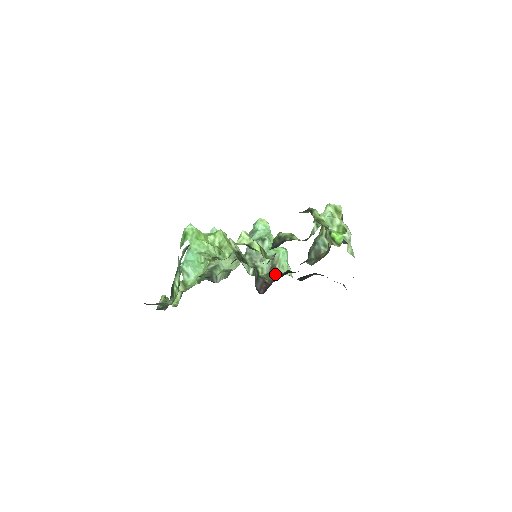
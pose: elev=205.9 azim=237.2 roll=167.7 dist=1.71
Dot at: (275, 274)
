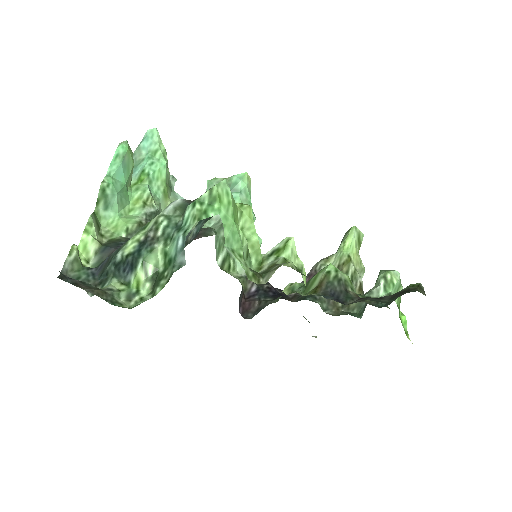
Dot at: (253, 282)
